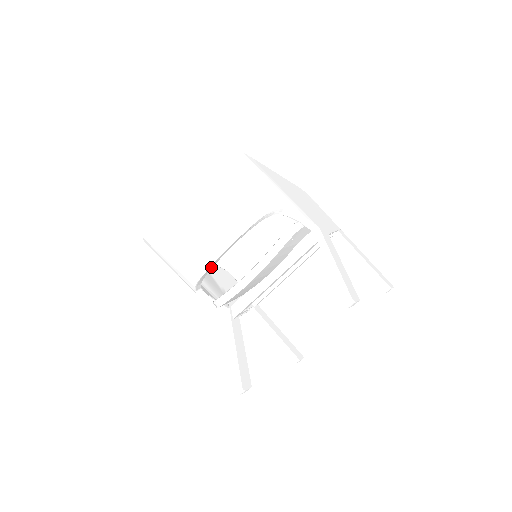
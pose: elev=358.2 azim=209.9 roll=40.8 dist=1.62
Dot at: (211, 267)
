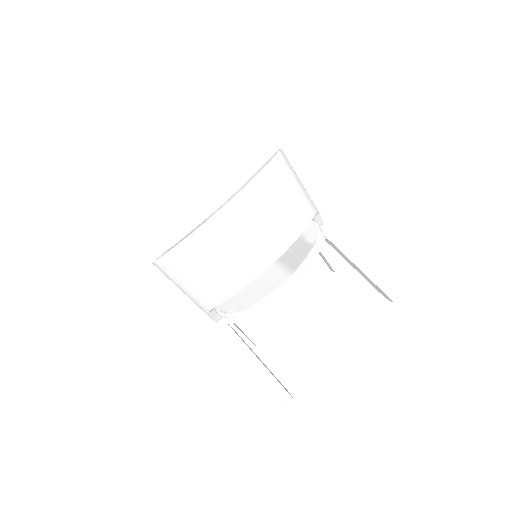
Dot at: (249, 280)
